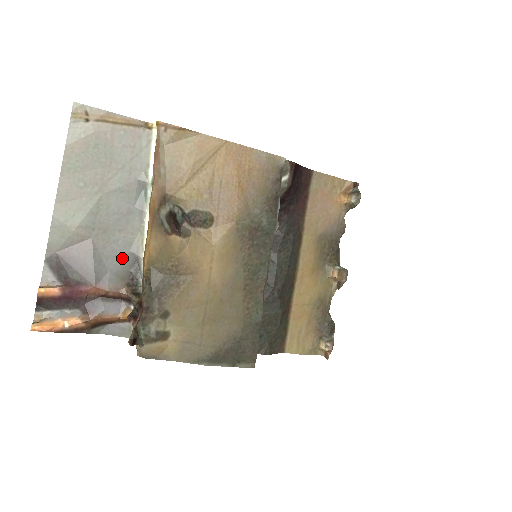
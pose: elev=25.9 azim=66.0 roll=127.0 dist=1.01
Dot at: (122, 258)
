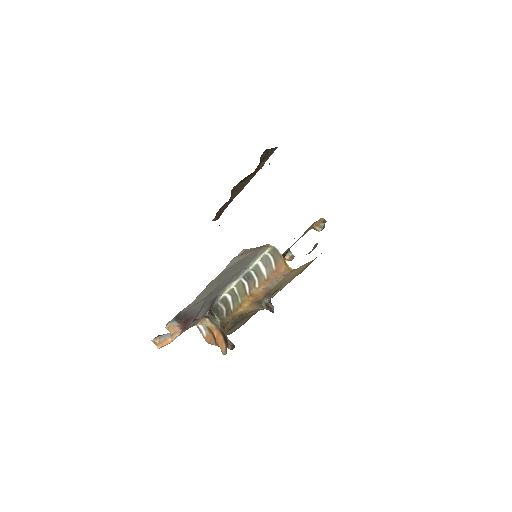
Dot at: (212, 300)
